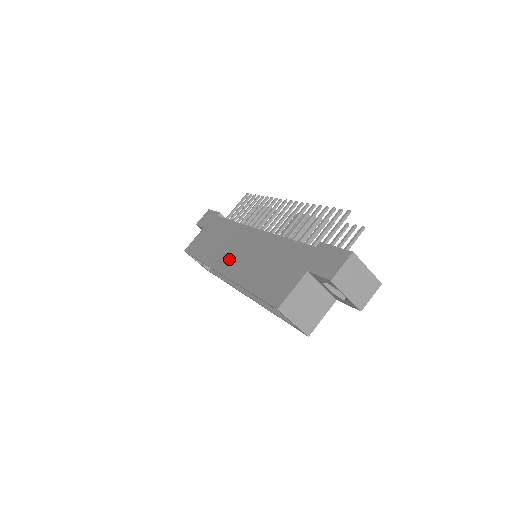
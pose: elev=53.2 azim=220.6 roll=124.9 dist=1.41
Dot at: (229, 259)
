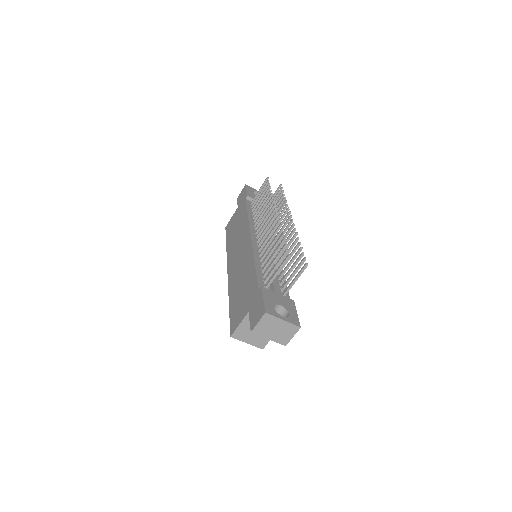
Dot at: (234, 261)
